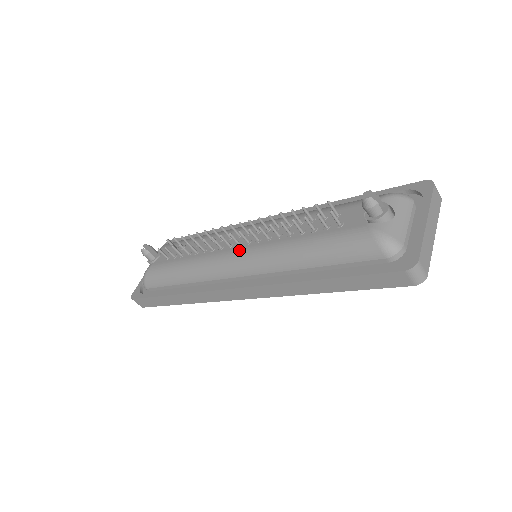
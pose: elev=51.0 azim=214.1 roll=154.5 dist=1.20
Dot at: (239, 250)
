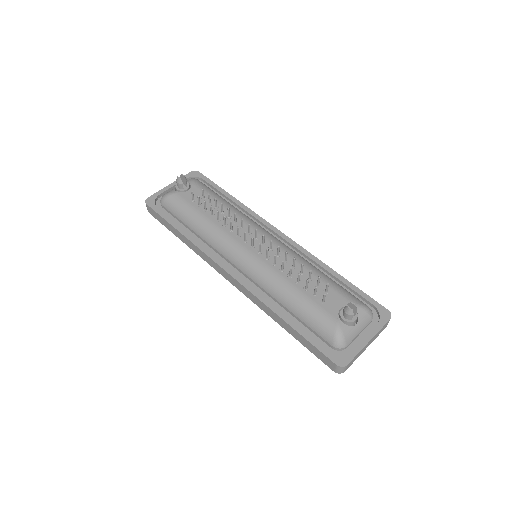
Dot at: (250, 252)
